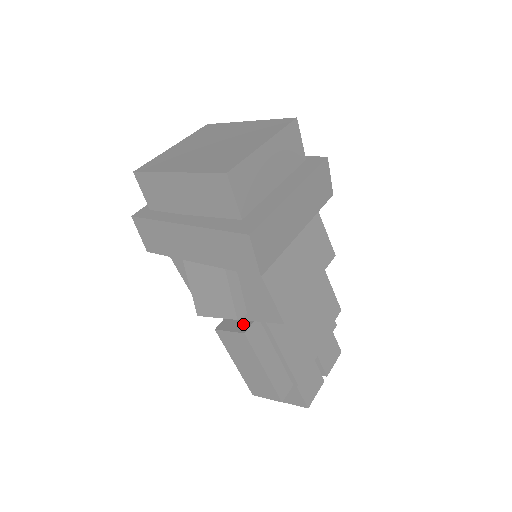
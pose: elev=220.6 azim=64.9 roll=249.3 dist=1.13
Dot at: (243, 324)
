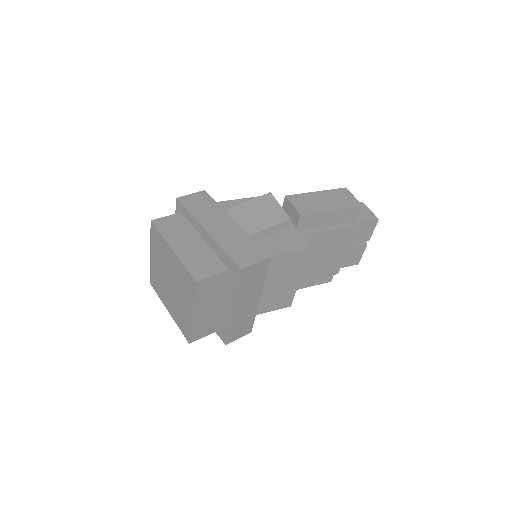
Dot at: occluded
